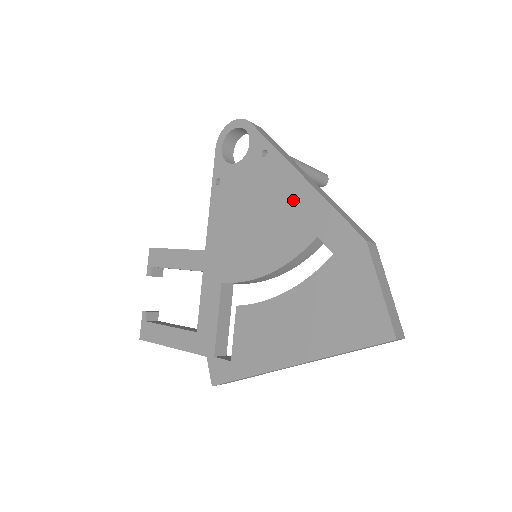
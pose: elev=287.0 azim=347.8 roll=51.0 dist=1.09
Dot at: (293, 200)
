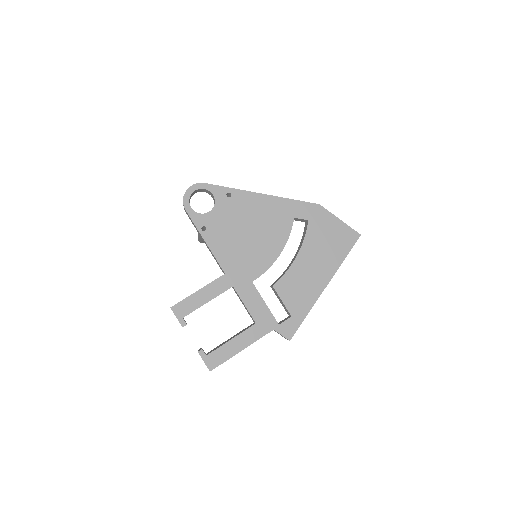
Dot at: (267, 209)
